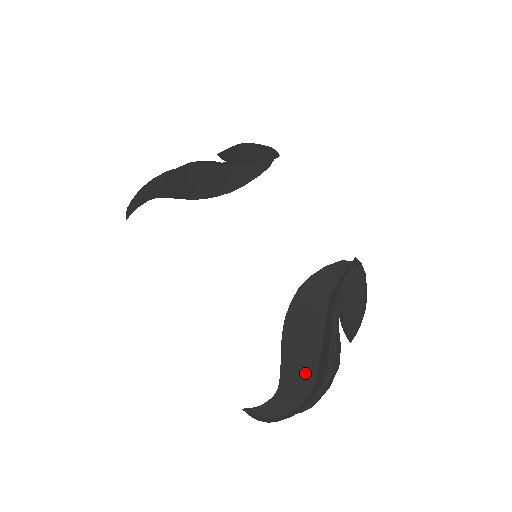
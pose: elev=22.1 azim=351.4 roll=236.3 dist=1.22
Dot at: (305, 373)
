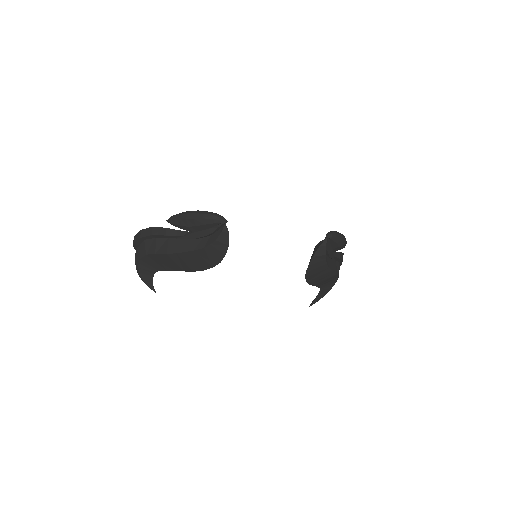
Dot at: (331, 279)
